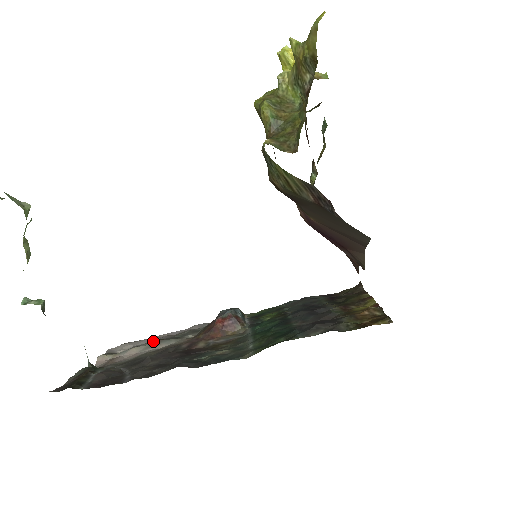
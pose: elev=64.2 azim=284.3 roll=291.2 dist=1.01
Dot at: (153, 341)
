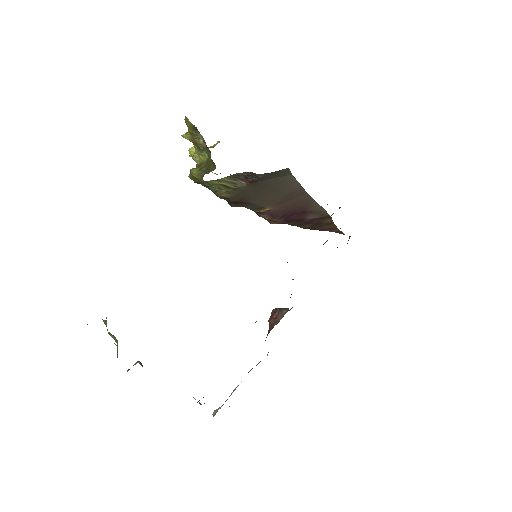
Dot at: occluded
